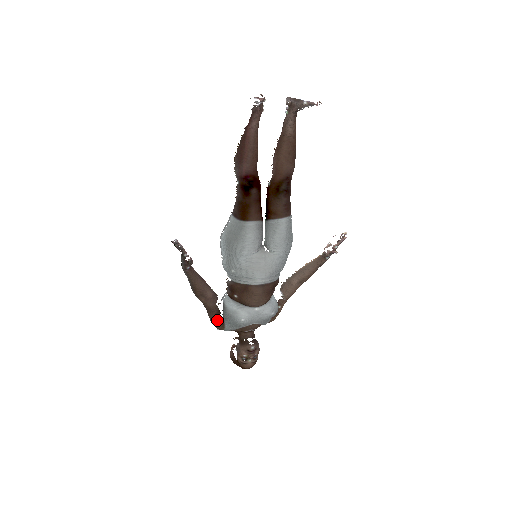
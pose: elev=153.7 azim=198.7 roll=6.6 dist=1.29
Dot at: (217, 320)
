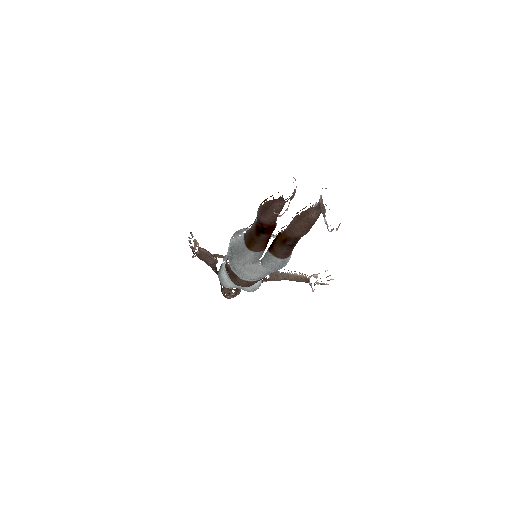
Dot at: (214, 270)
